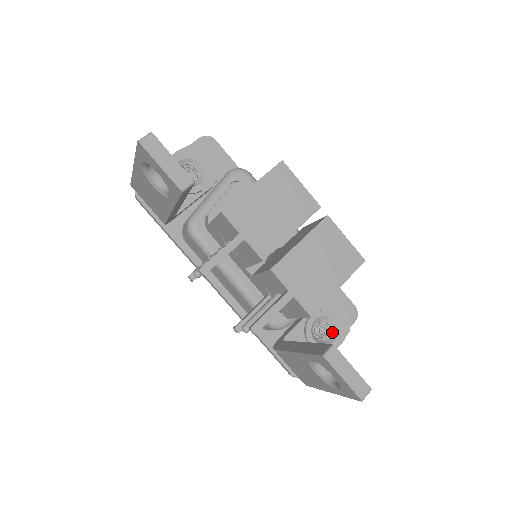
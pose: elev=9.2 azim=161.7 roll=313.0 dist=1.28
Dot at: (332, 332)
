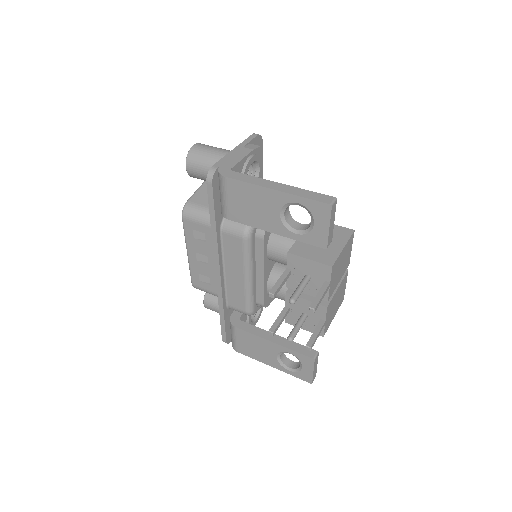
Dot at: (256, 313)
